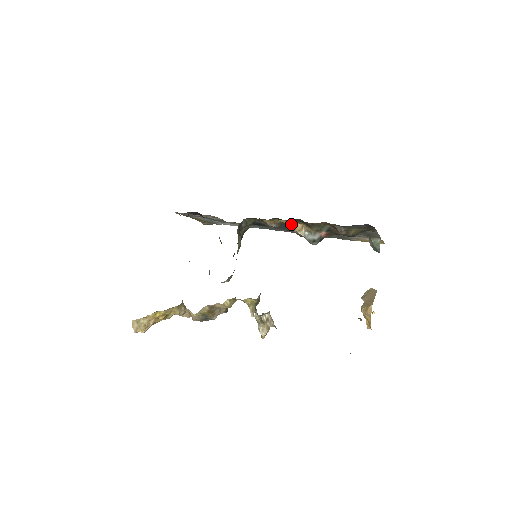
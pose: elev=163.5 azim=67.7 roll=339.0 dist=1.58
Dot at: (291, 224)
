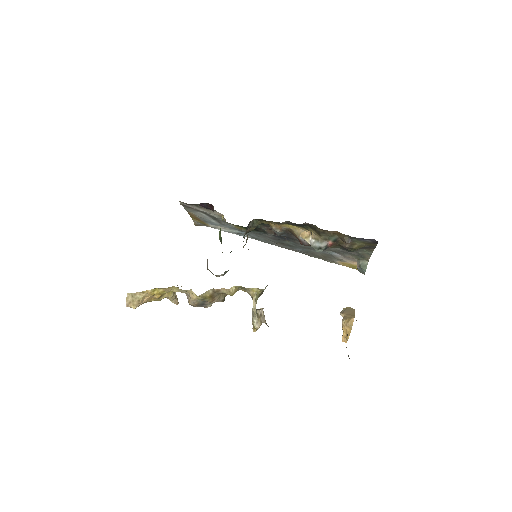
Dot at: (299, 231)
